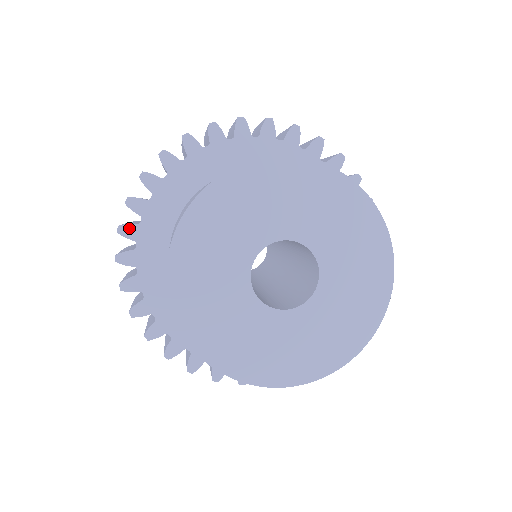
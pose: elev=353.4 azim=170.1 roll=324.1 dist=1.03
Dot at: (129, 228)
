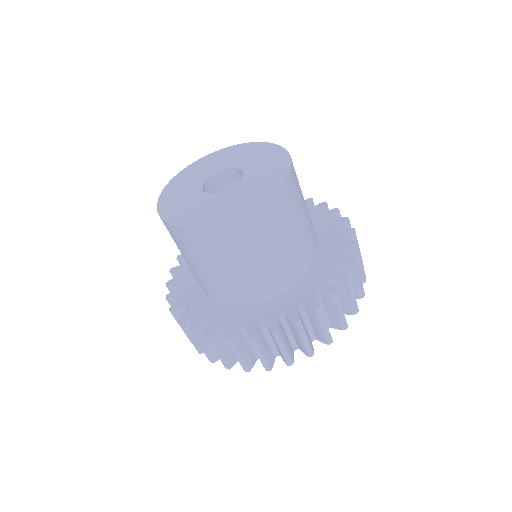
Dot at: (183, 316)
